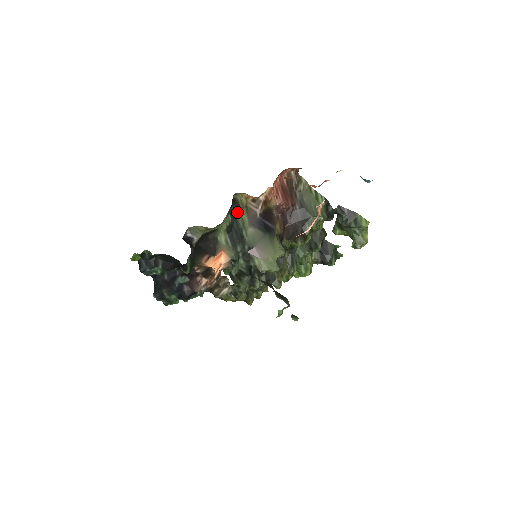
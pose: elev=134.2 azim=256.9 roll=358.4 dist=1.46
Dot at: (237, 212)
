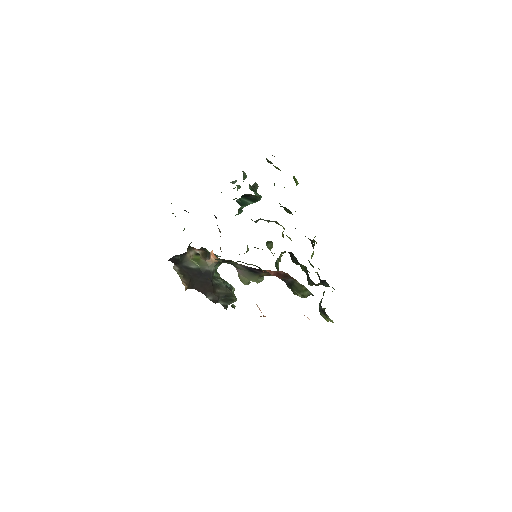
Dot at: occluded
